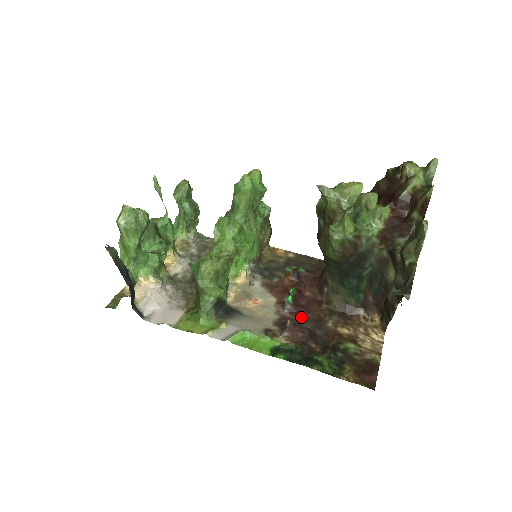
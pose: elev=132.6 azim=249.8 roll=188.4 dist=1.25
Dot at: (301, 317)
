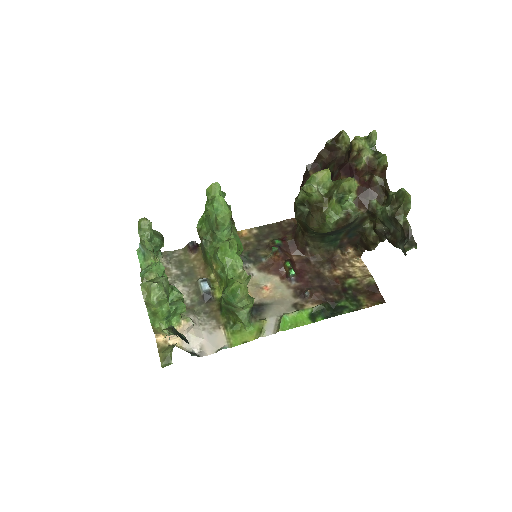
Dot at: (306, 280)
